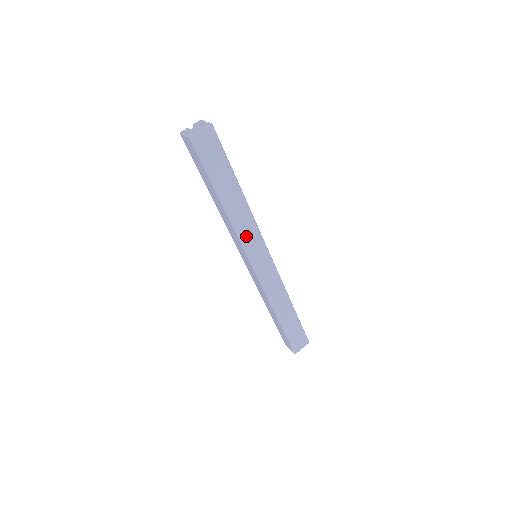
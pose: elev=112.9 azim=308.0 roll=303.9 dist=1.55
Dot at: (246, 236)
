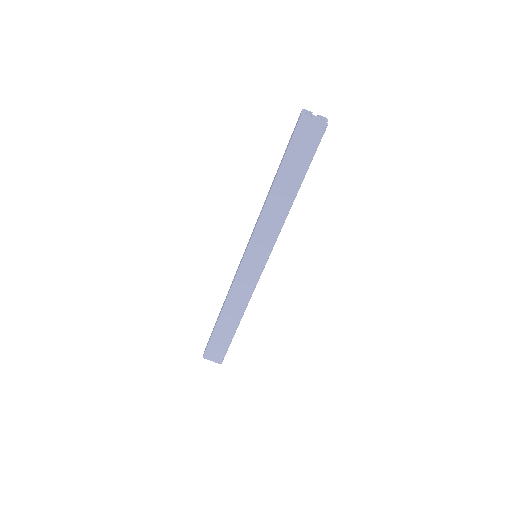
Dot at: (263, 231)
